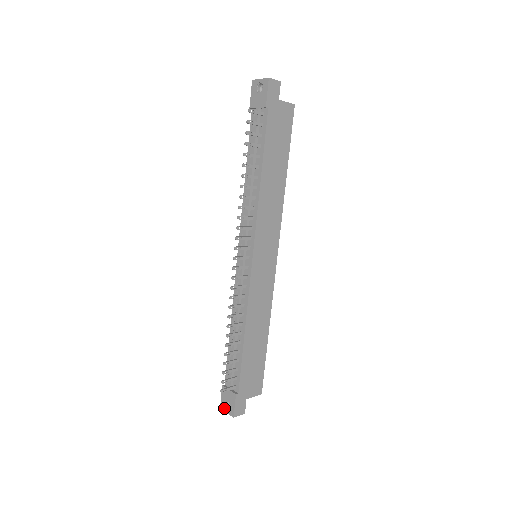
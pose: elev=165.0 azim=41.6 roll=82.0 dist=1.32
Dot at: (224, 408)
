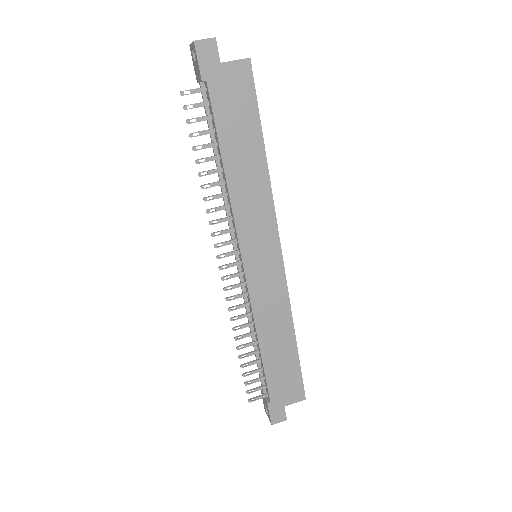
Dot at: (266, 412)
